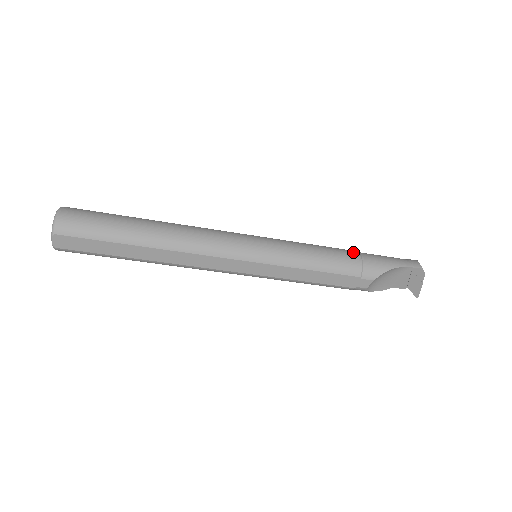
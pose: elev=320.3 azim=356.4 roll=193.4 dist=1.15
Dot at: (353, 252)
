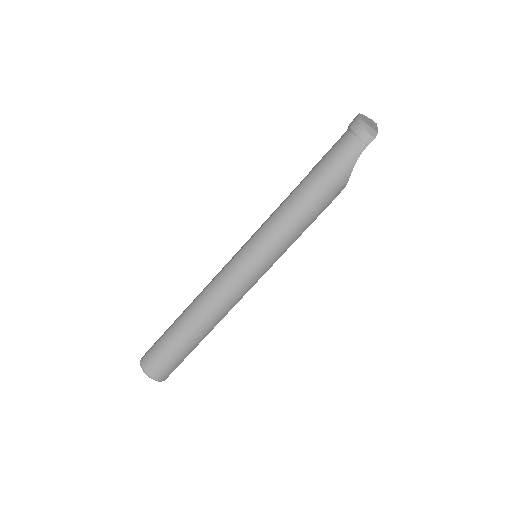
Dot at: (315, 189)
